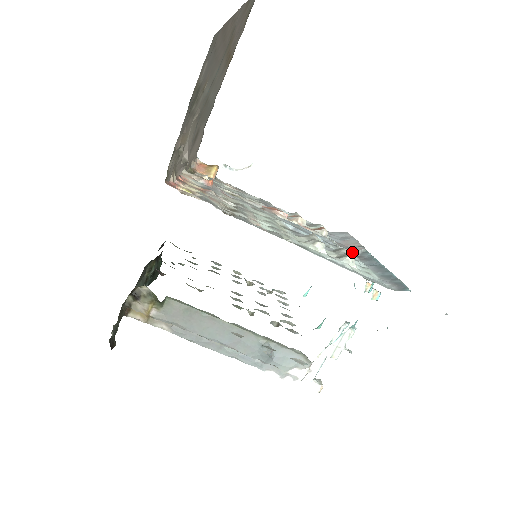
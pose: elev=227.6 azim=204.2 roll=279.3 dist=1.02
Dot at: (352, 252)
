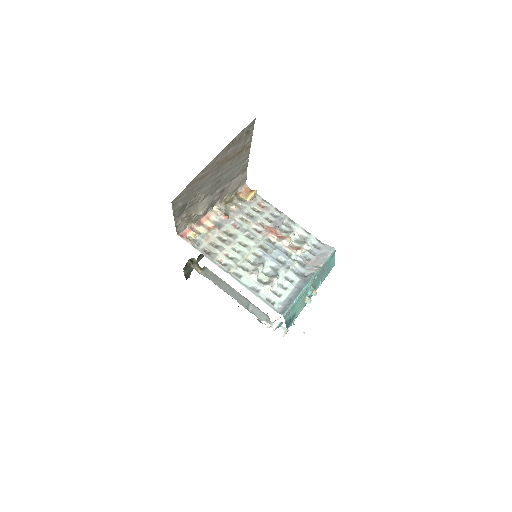
Dot at: (305, 271)
